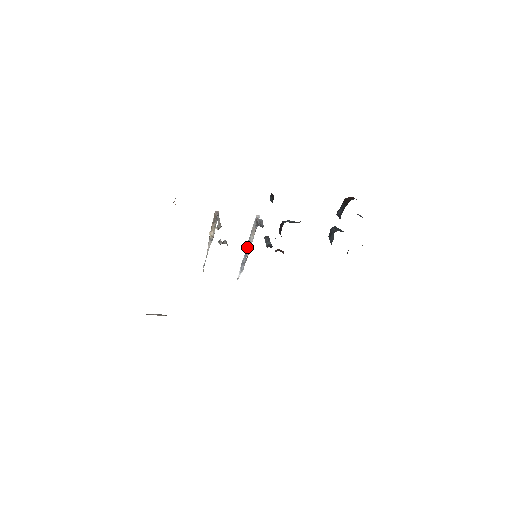
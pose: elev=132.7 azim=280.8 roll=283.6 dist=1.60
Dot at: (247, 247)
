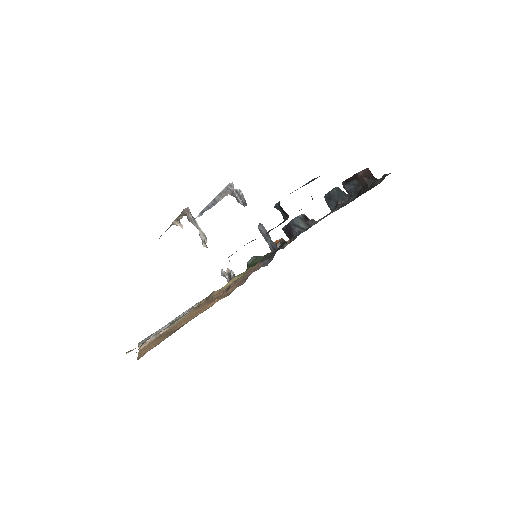
Dot at: (211, 203)
